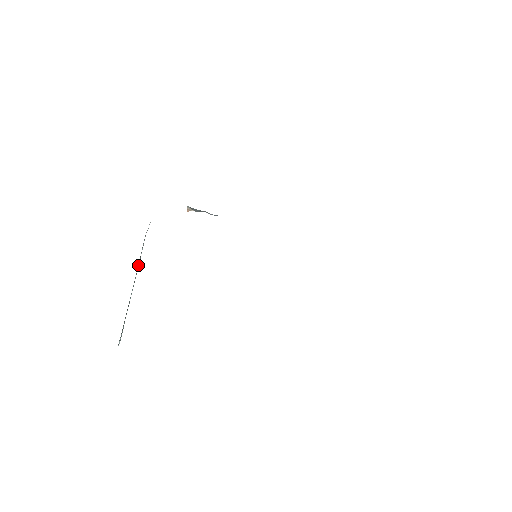
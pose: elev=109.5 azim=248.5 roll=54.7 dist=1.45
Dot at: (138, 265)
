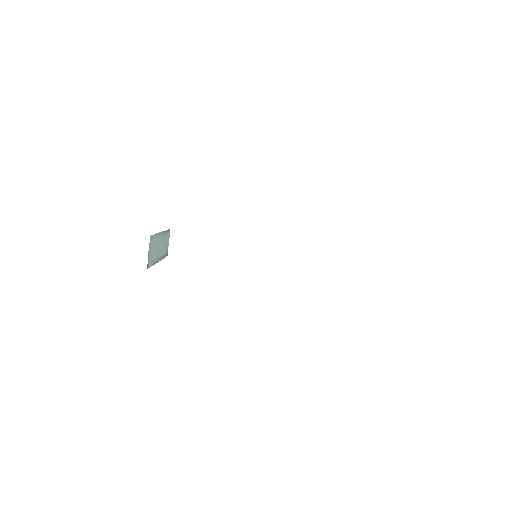
Dot at: (155, 253)
